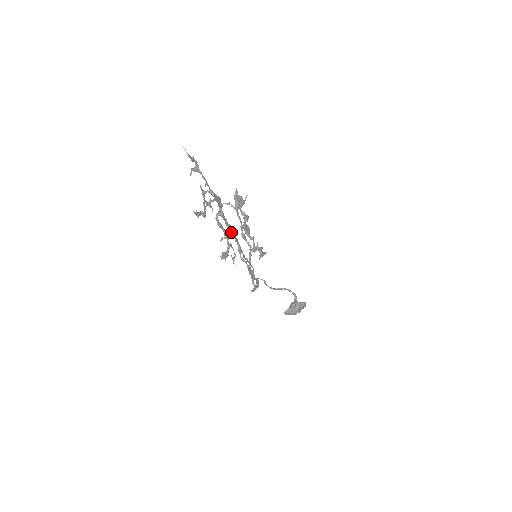
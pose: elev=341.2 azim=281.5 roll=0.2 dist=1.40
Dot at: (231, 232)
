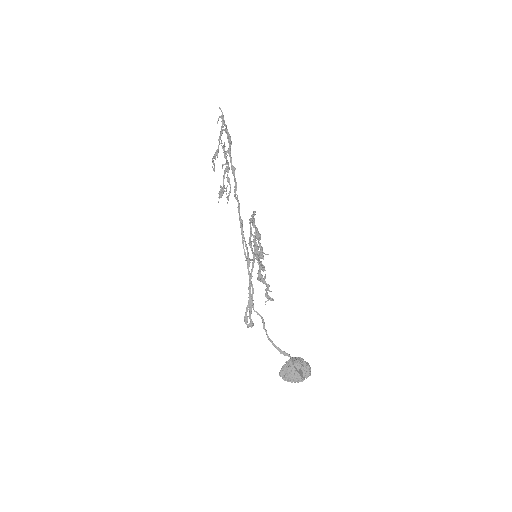
Dot at: (233, 170)
